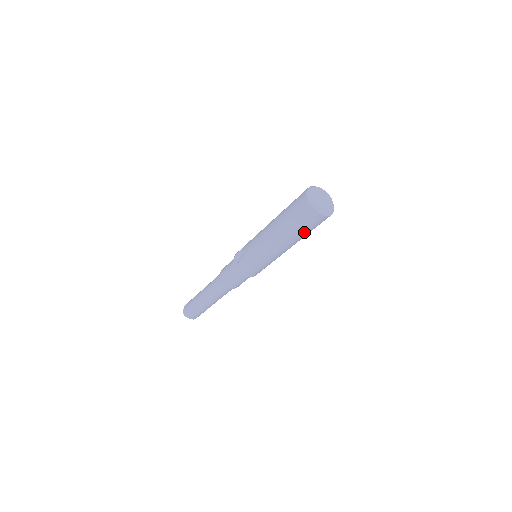
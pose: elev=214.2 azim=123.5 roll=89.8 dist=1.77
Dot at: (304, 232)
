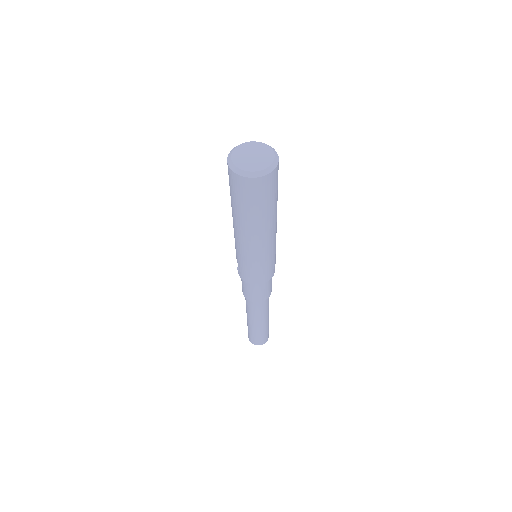
Dot at: (259, 209)
